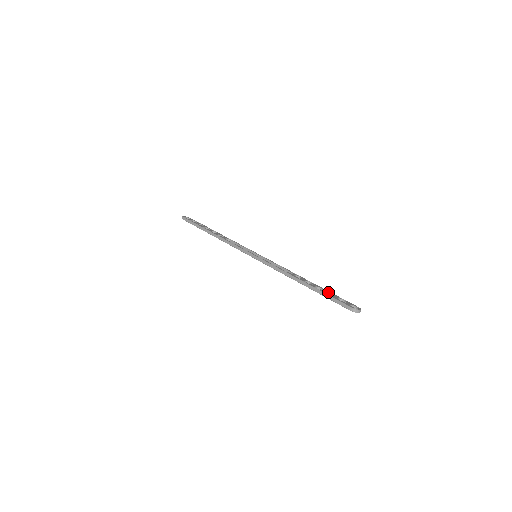
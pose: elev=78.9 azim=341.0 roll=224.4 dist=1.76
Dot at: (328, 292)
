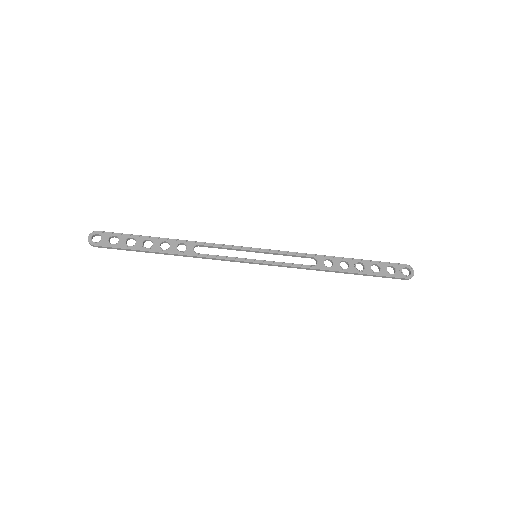
Dot at: occluded
